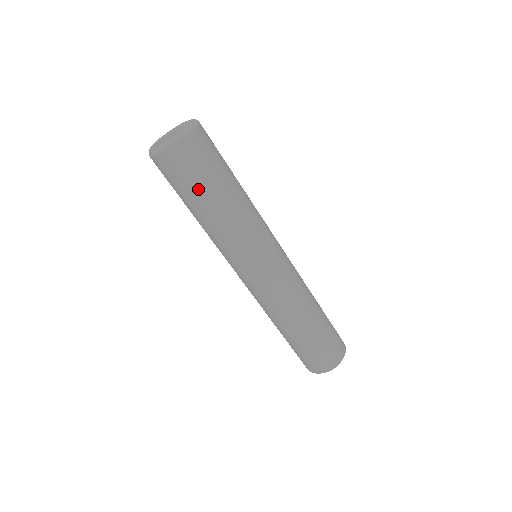
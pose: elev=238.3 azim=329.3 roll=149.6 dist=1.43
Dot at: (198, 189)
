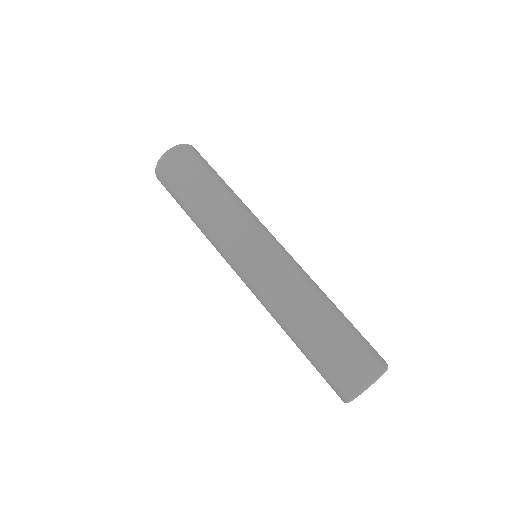
Dot at: (206, 171)
